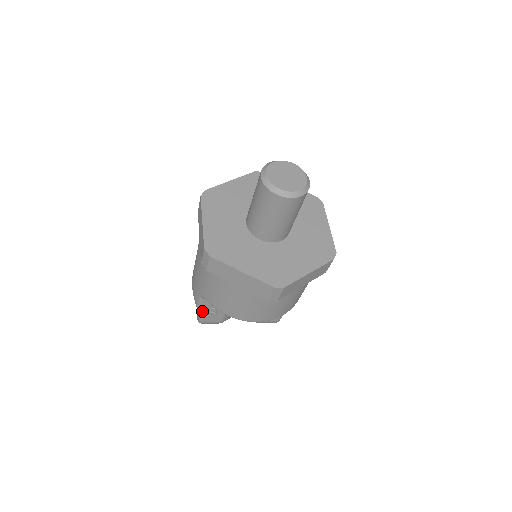
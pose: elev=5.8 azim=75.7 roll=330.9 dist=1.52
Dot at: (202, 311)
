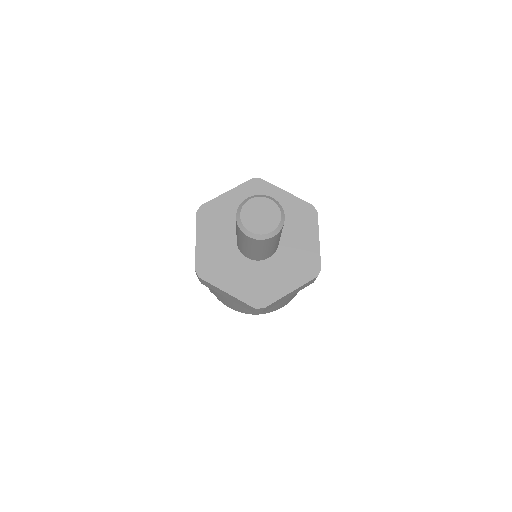
Dot at: occluded
